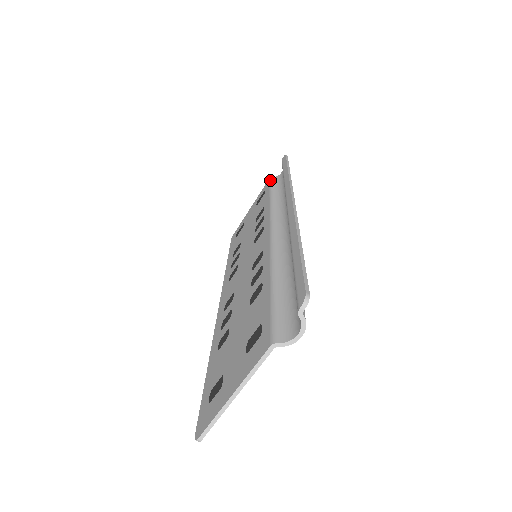
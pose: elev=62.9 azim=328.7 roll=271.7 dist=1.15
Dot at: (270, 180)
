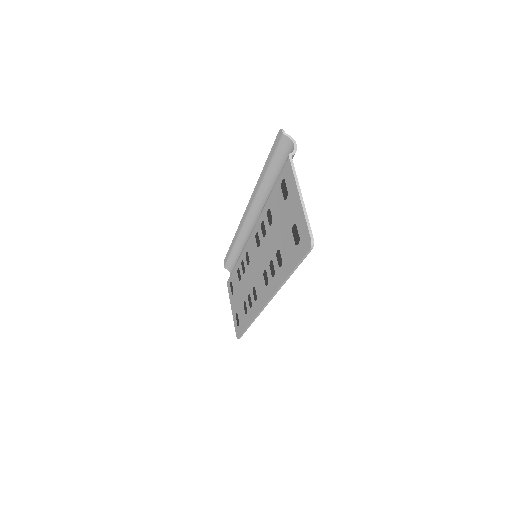
Dot at: (228, 279)
